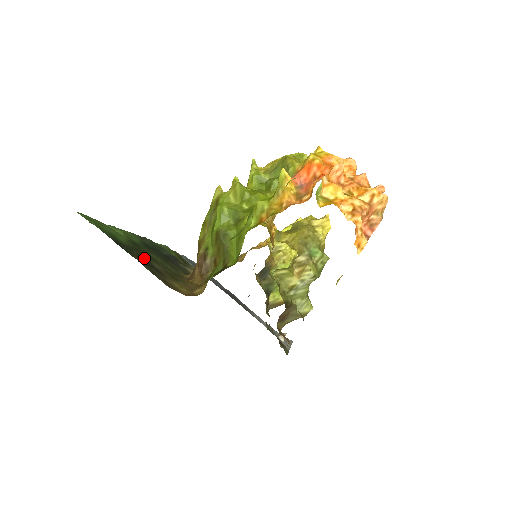
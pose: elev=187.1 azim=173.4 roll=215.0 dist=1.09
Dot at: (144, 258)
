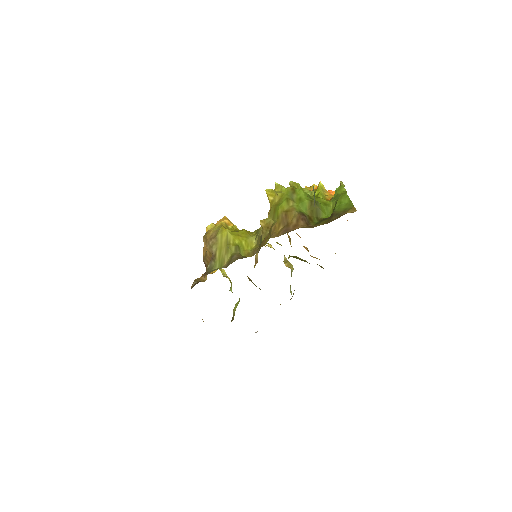
Dot at: occluded
